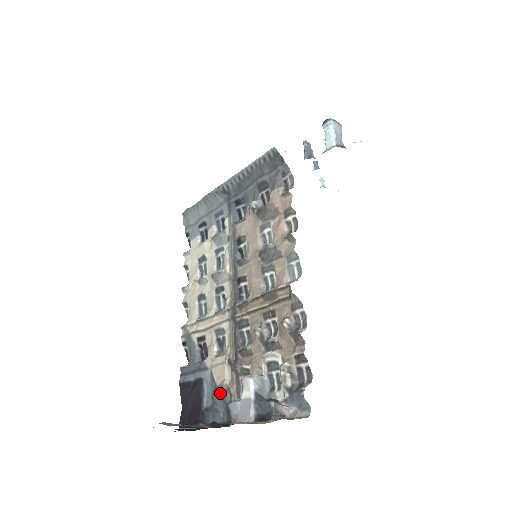
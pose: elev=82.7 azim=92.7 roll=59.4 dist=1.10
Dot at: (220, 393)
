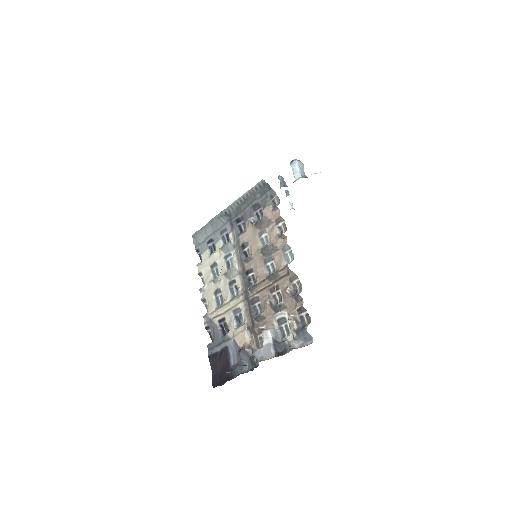
Dot at: (245, 350)
